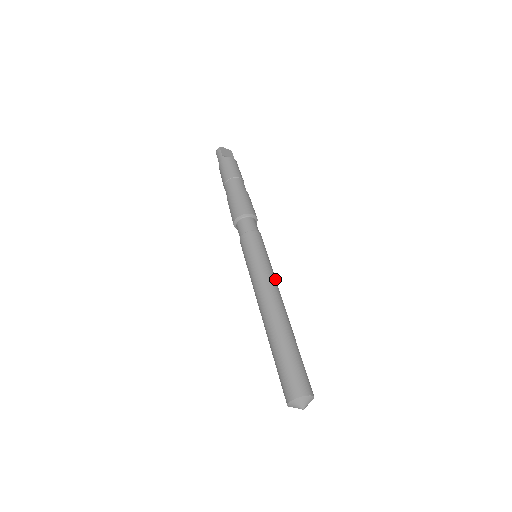
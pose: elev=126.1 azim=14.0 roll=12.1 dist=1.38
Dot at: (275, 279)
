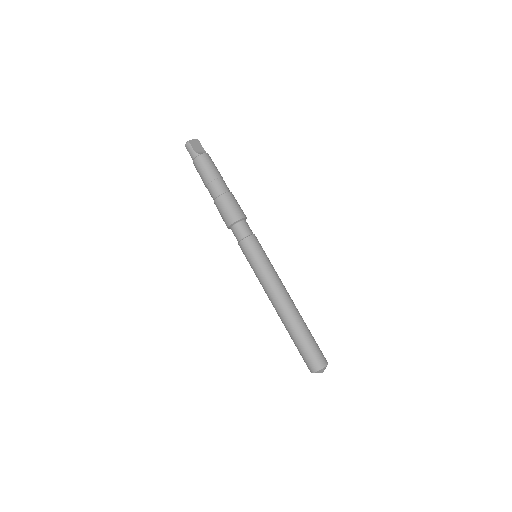
Dot at: (278, 276)
